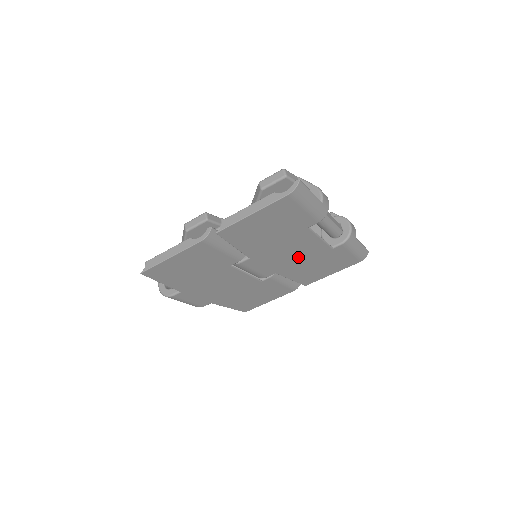
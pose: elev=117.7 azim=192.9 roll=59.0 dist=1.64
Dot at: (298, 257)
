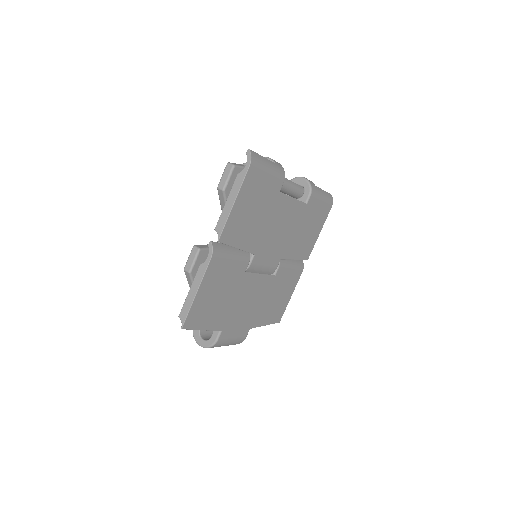
Dot at: (288, 230)
